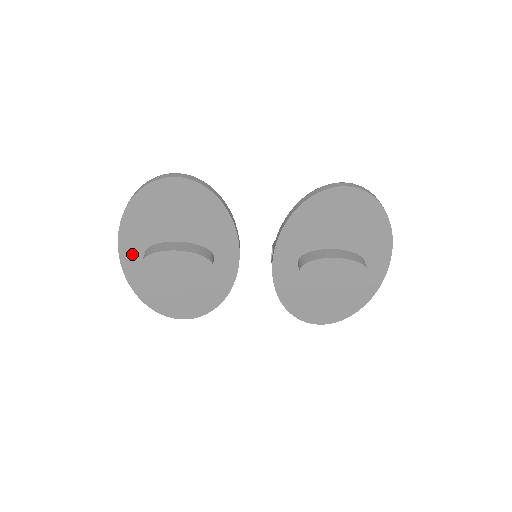
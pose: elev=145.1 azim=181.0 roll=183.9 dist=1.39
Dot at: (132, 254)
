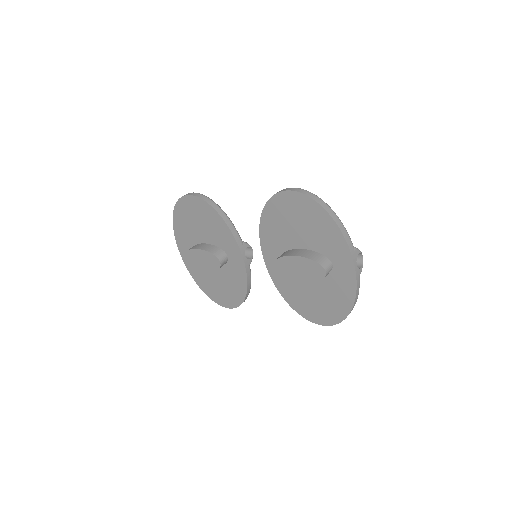
Dot at: occluded
